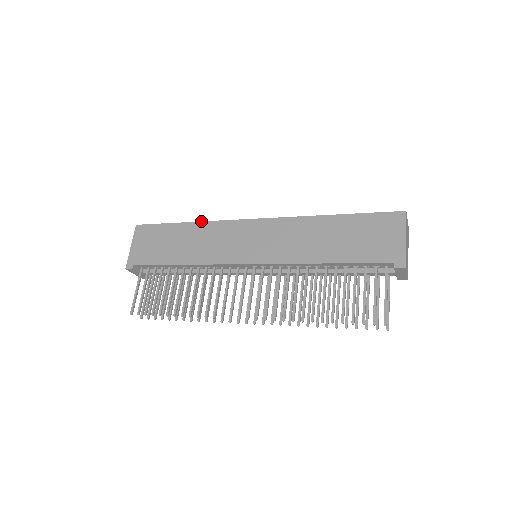
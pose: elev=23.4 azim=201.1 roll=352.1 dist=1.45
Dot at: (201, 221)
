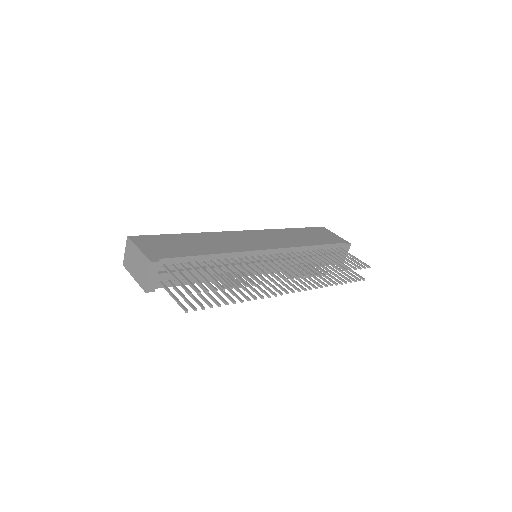
Dot at: occluded
